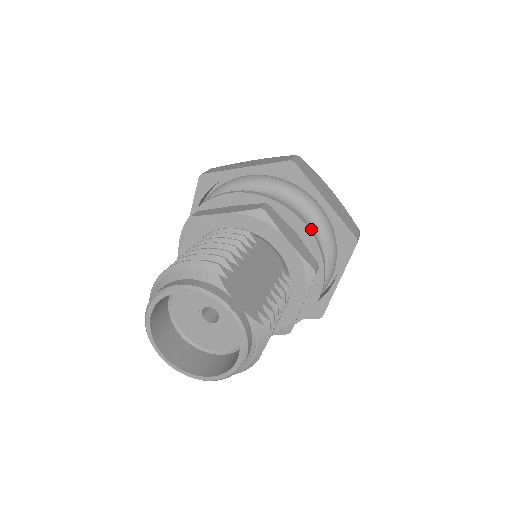
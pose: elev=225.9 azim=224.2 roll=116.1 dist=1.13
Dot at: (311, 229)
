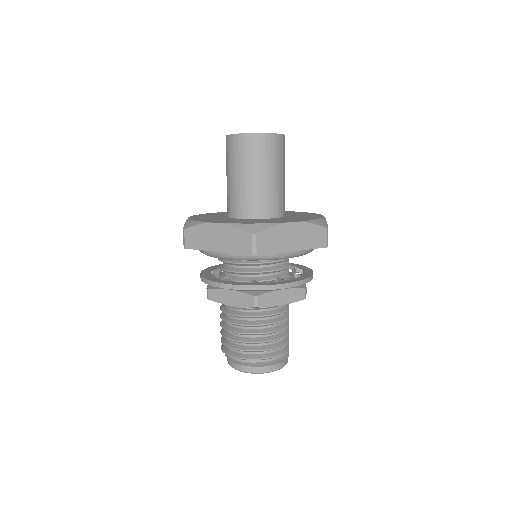
Dot at: occluded
